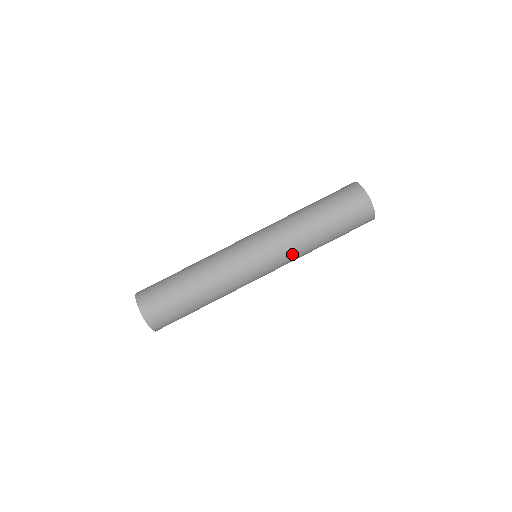
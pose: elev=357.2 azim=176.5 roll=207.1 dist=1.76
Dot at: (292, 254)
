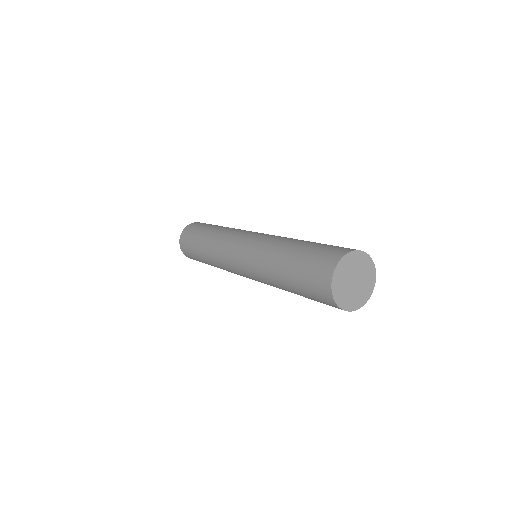
Dot at: (262, 280)
